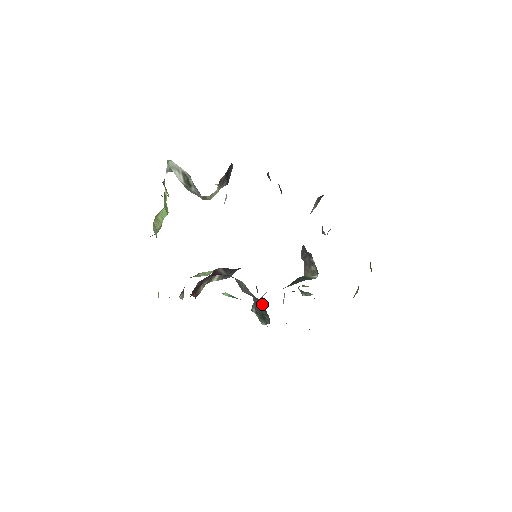
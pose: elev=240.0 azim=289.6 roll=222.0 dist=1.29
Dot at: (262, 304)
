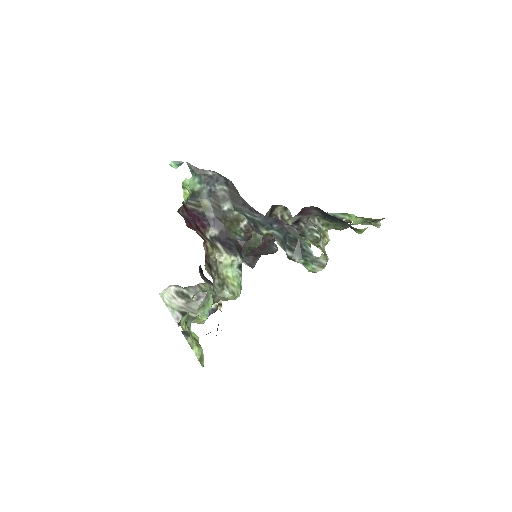
Dot at: (277, 235)
